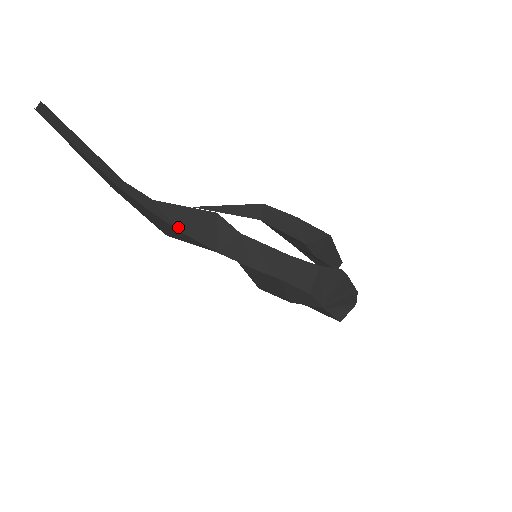
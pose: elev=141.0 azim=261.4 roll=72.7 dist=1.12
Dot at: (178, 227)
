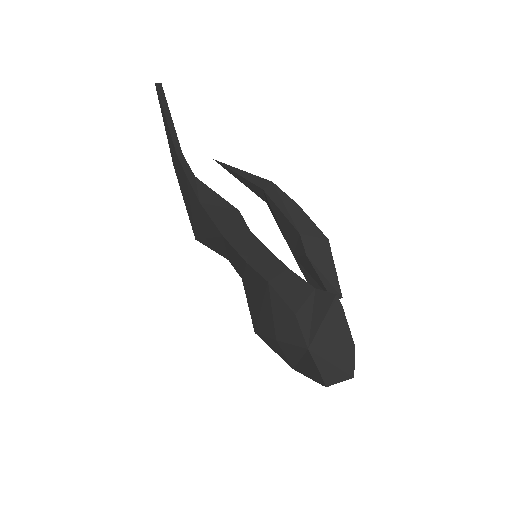
Dot at: (202, 202)
